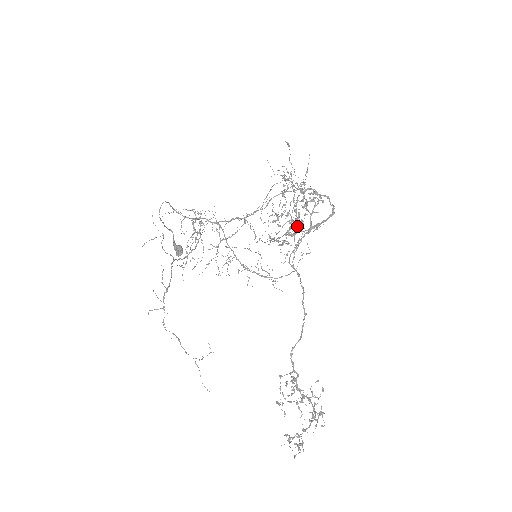
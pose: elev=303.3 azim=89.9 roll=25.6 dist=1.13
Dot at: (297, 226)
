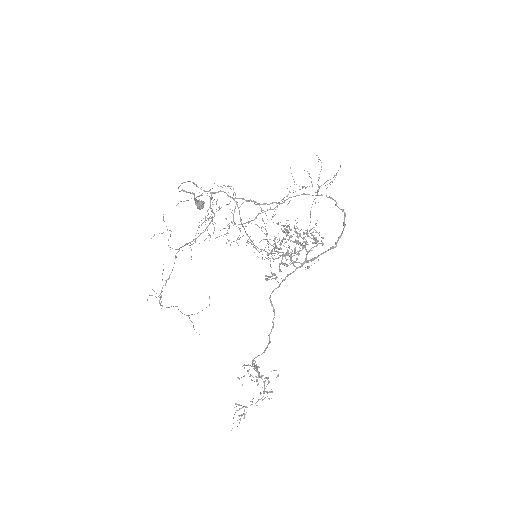
Dot at: (291, 260)
